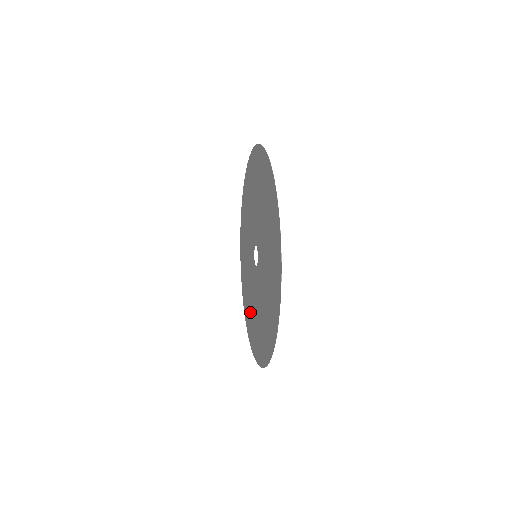
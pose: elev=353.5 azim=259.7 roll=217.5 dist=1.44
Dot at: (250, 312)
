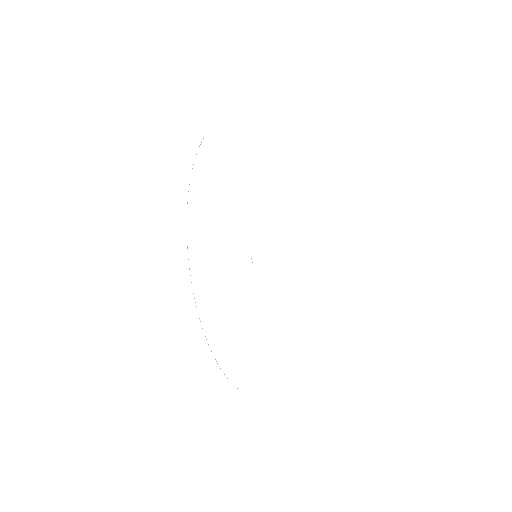
Dot at: occluded
